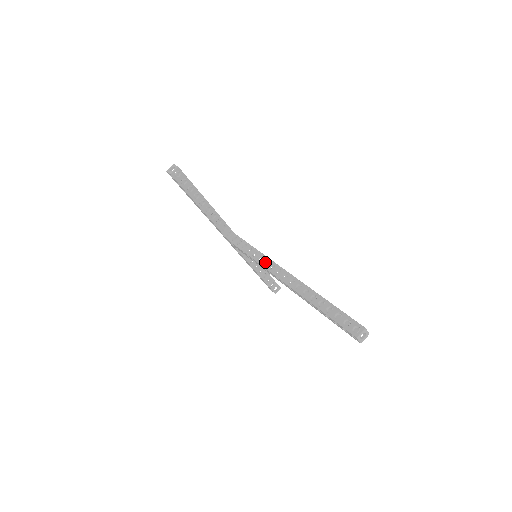
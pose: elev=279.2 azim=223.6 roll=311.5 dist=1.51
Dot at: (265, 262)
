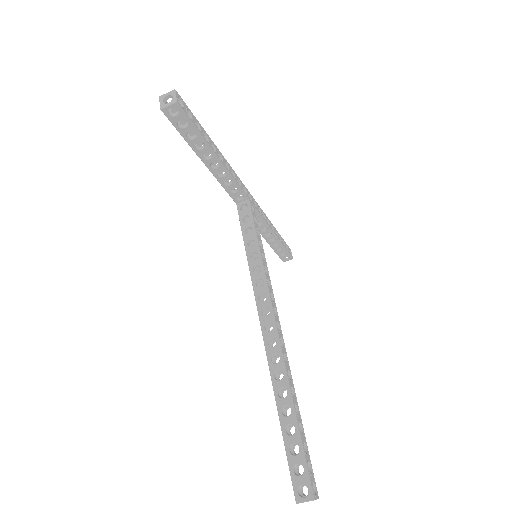
Dot at: (259, 279)
